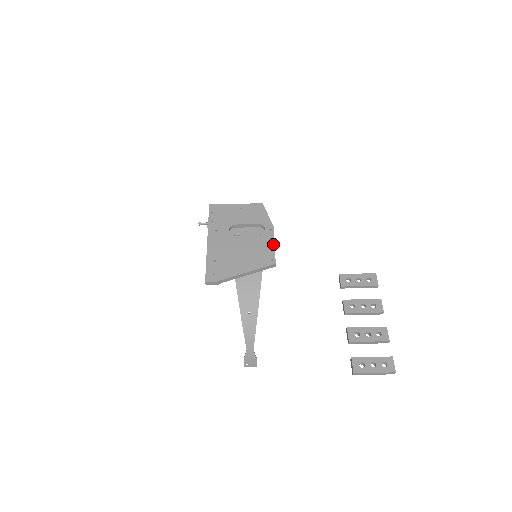
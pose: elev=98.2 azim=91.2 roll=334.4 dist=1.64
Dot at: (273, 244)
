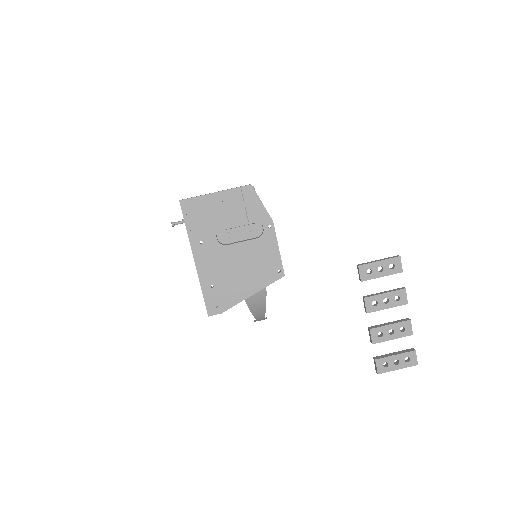
Dot at: (277, 249)
